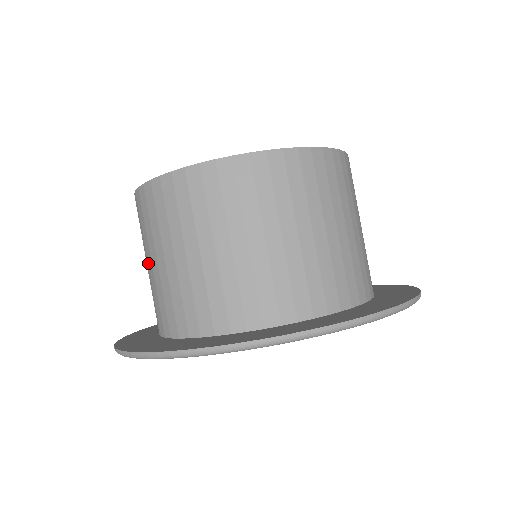
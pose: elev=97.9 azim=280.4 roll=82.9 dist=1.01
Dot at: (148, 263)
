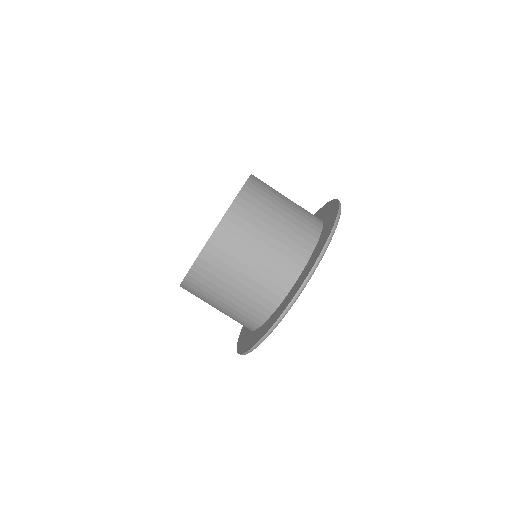
Dot at: (226, 298)
